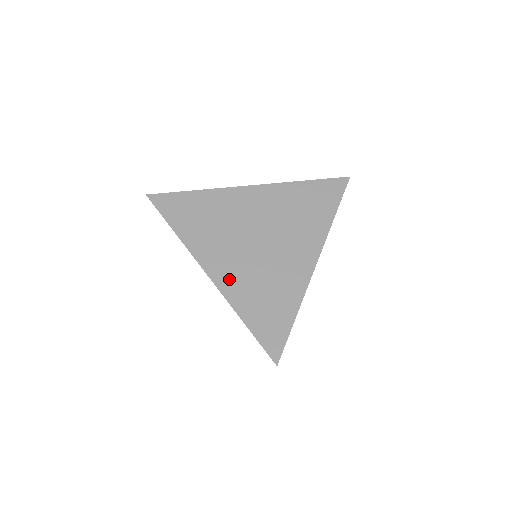
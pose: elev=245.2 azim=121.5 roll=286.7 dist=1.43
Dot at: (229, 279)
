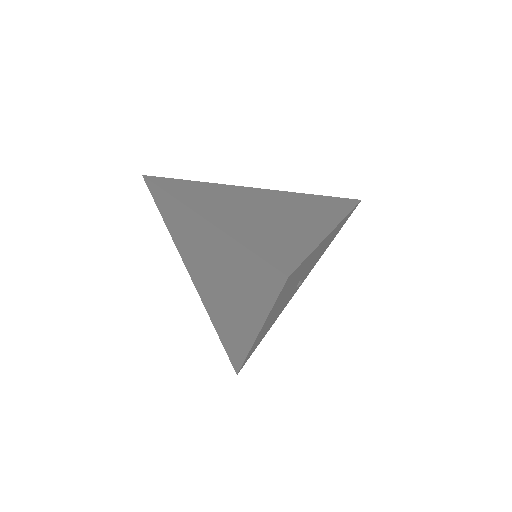
Dot at: (226, 220)
